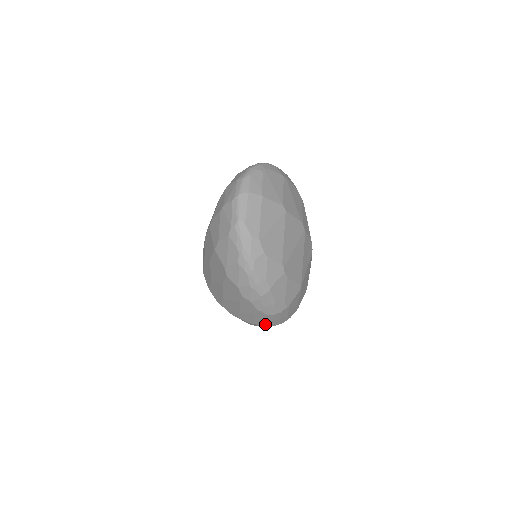
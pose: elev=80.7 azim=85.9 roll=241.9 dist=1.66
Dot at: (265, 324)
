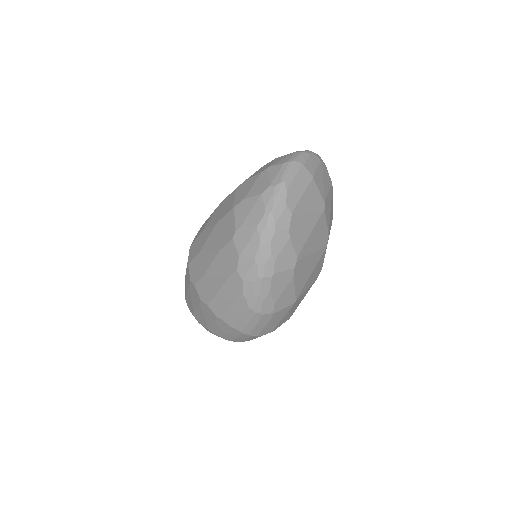
Dot at: (235, 324)
